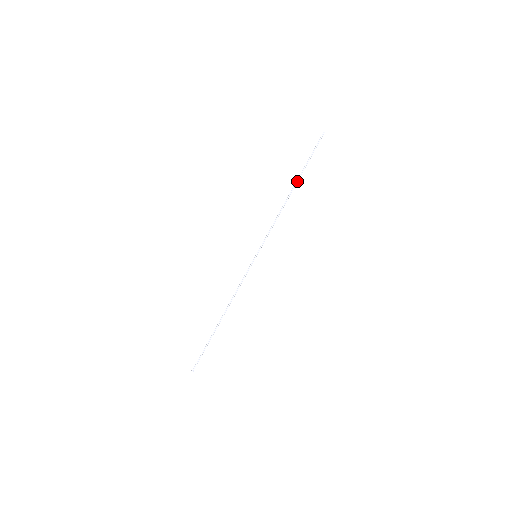
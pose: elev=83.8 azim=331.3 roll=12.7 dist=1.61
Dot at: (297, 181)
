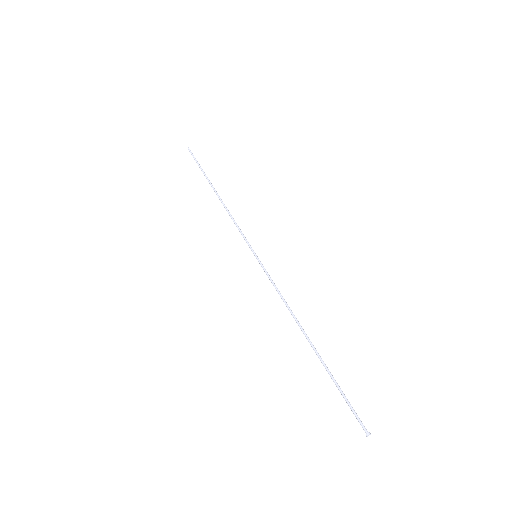
Dot at: (211, 184)
